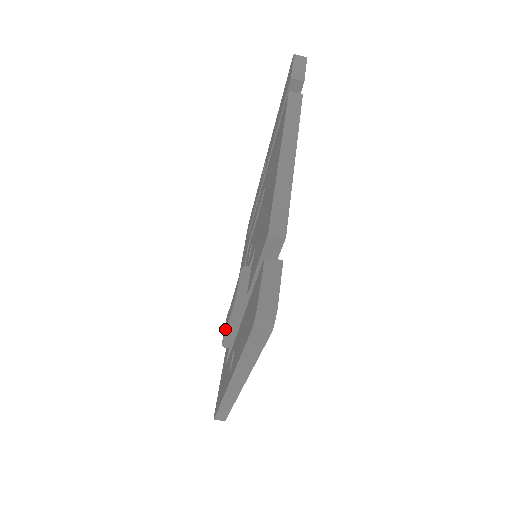
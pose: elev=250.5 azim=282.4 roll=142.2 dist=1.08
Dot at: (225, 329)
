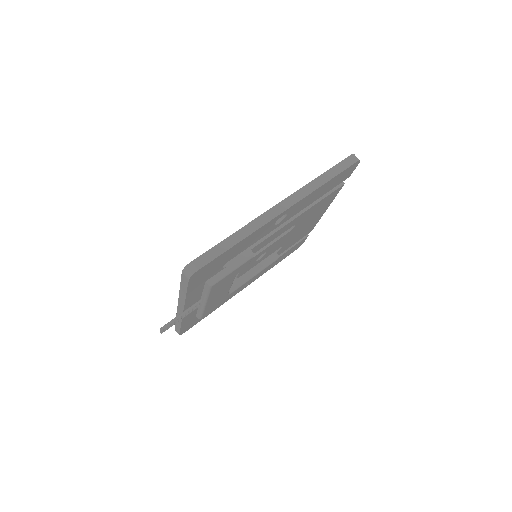
Dot at: occluded
